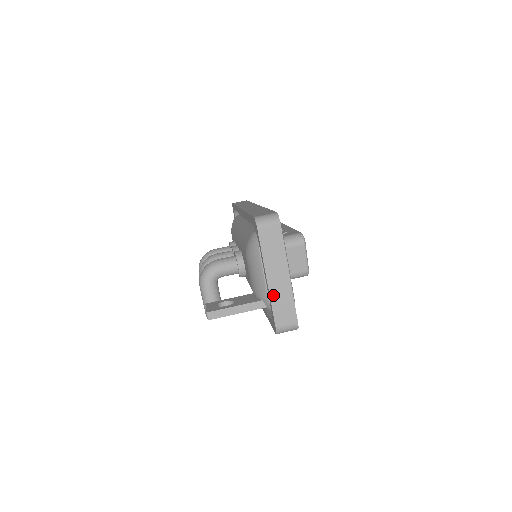
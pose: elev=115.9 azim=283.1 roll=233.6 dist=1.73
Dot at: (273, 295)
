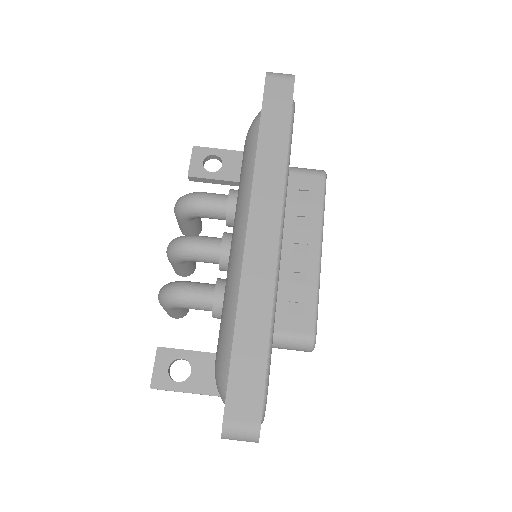
Dot at: occluded
